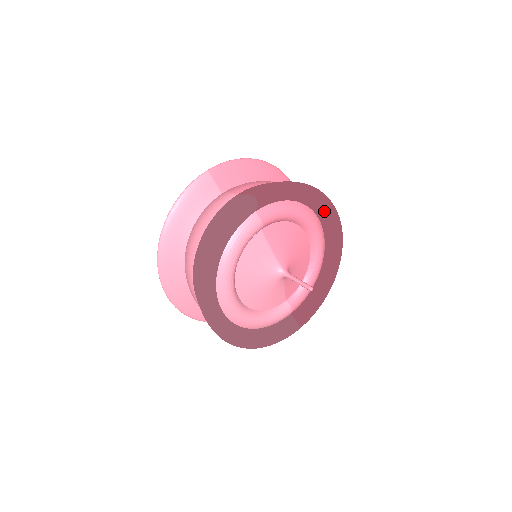
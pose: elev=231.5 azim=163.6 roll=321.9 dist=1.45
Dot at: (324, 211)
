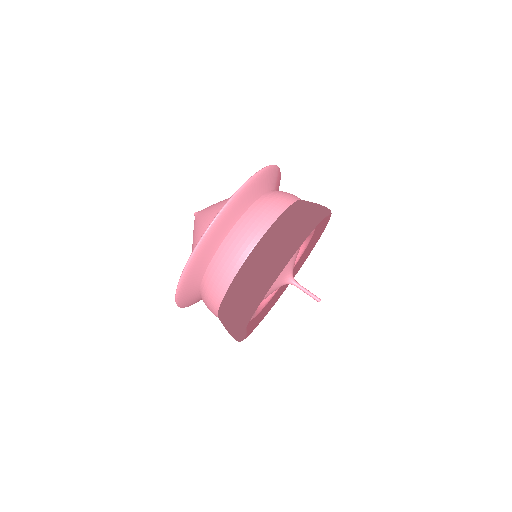
Dot at: (304, 254)
